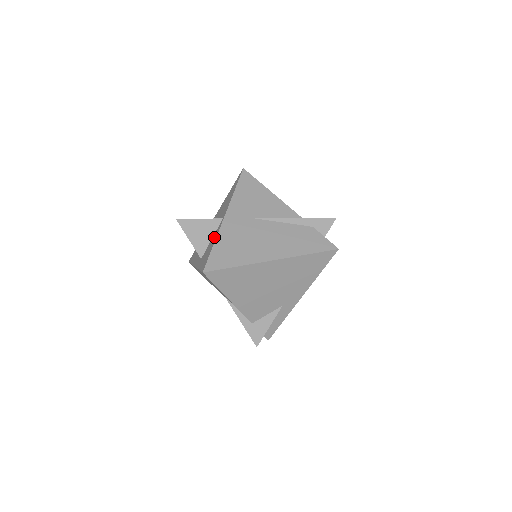
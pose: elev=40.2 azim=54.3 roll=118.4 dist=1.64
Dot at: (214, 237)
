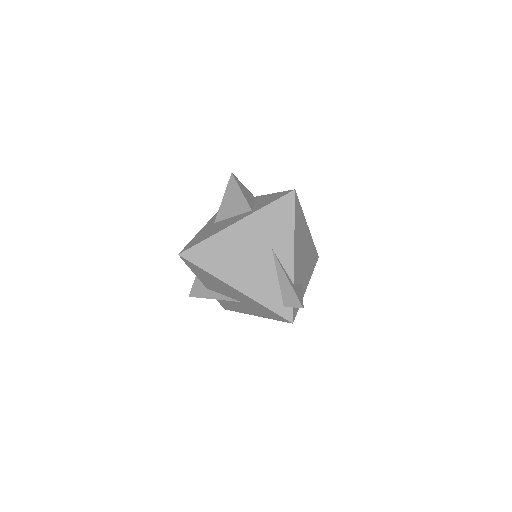
Dot at: (262, 198)
